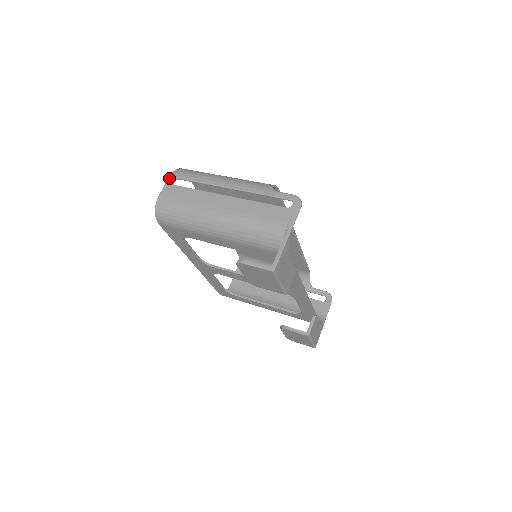
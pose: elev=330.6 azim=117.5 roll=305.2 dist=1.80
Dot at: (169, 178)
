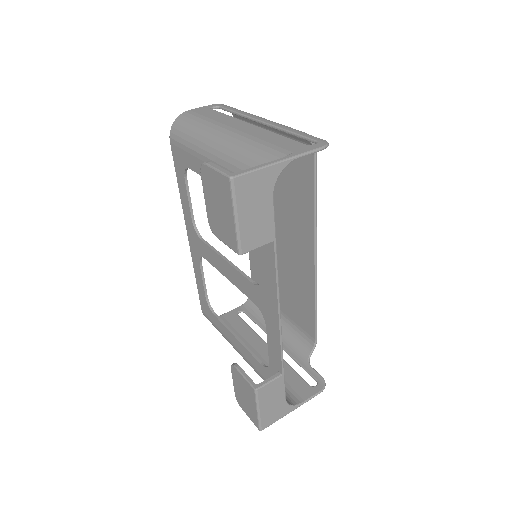
Dot at: (212, 104)
